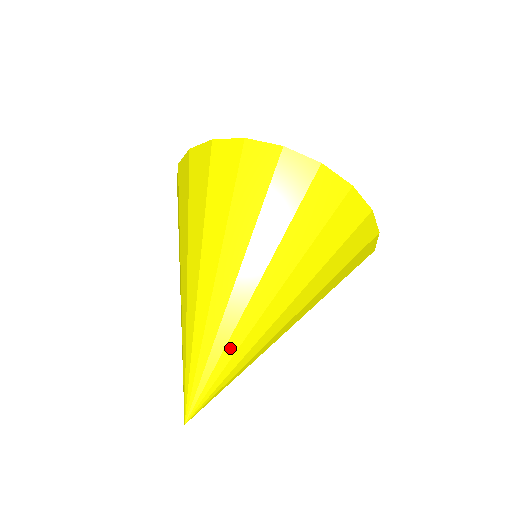
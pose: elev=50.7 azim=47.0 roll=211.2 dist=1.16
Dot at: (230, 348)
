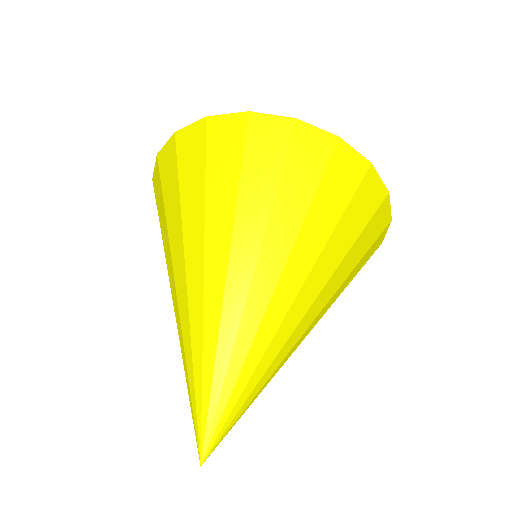
Dot at: (270, 378)
